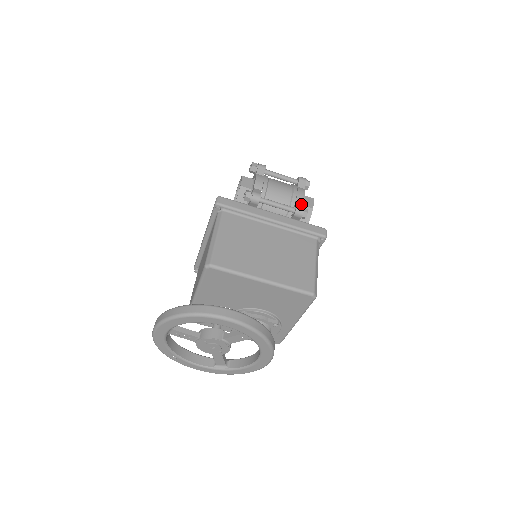
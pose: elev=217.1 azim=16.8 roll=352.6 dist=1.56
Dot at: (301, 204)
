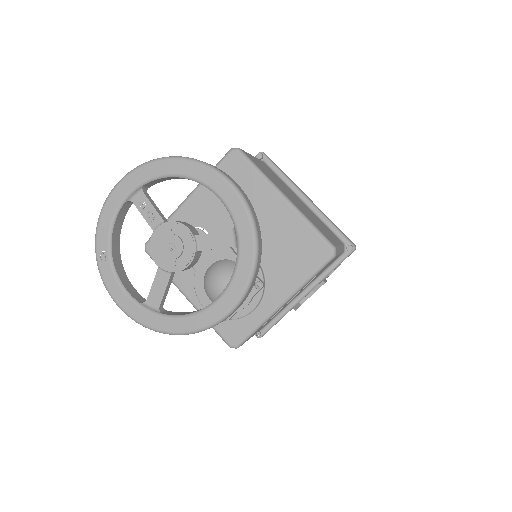
Dot at: occluded
